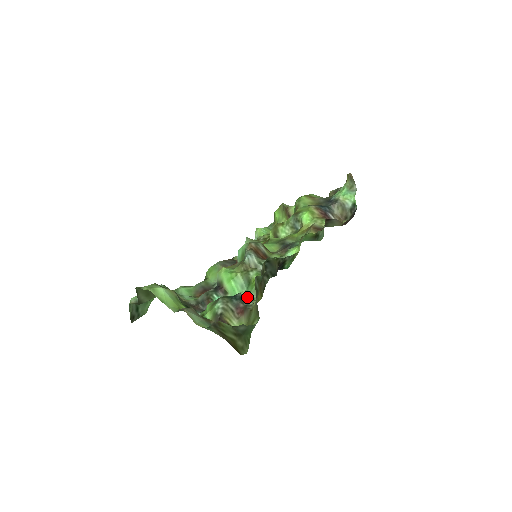
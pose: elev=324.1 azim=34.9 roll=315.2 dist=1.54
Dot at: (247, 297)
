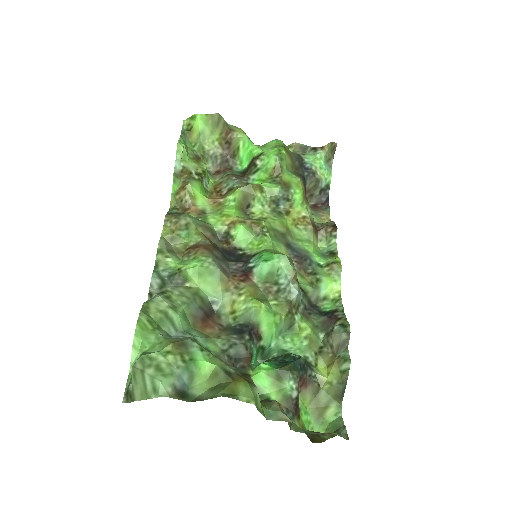
Dot at: (306, 361)
